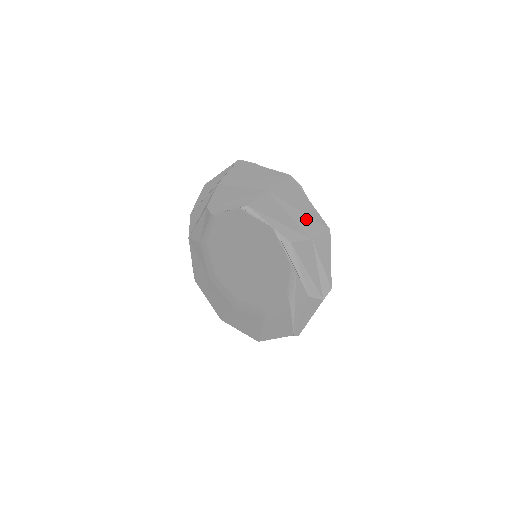
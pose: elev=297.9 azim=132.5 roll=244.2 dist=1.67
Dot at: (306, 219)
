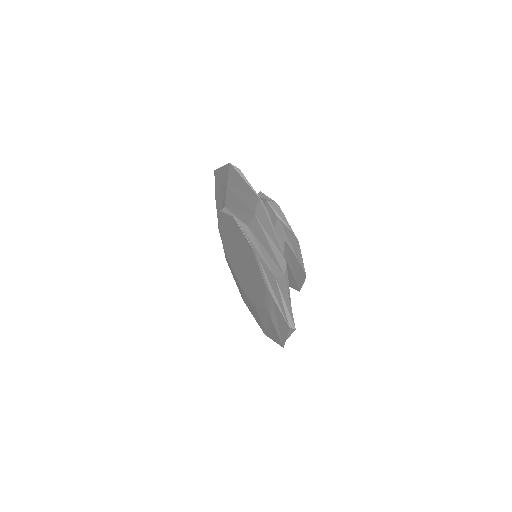
Dot at: (247, 197)
